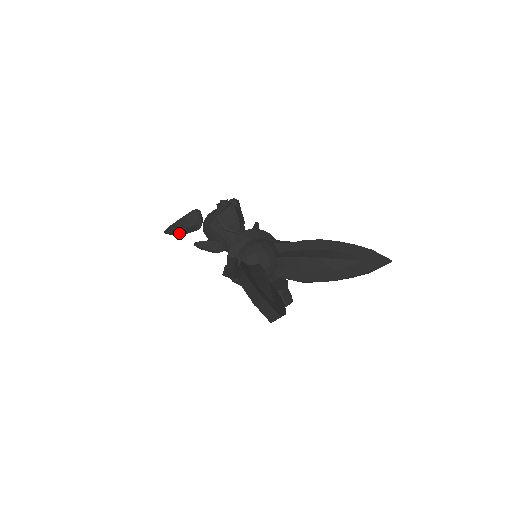
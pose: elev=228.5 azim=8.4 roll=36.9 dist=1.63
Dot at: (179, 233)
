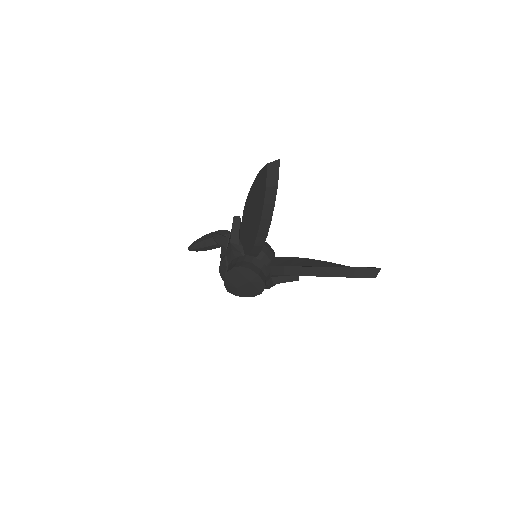
Dot at: (202, 245)
